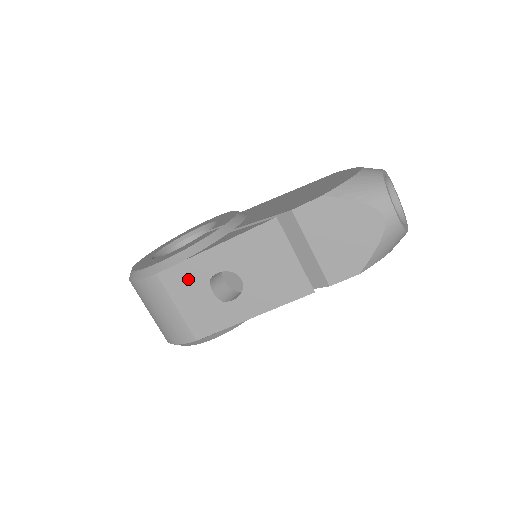
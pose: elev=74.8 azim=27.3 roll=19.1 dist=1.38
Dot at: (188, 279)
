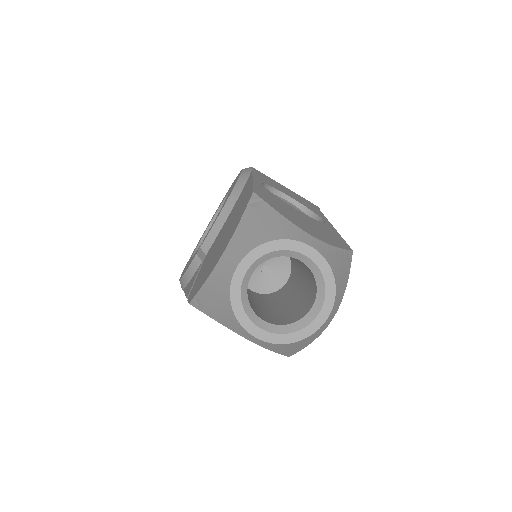
Dot at: occluded
